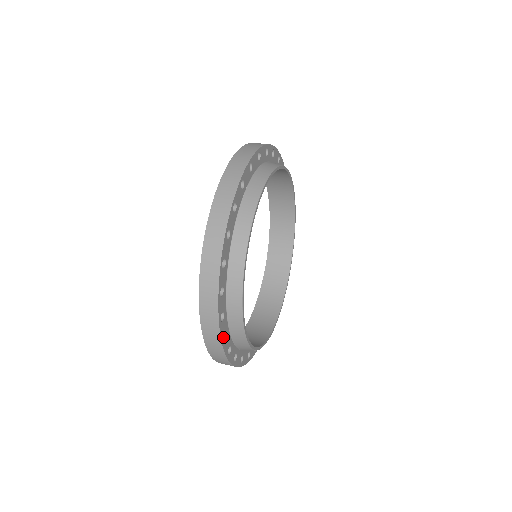
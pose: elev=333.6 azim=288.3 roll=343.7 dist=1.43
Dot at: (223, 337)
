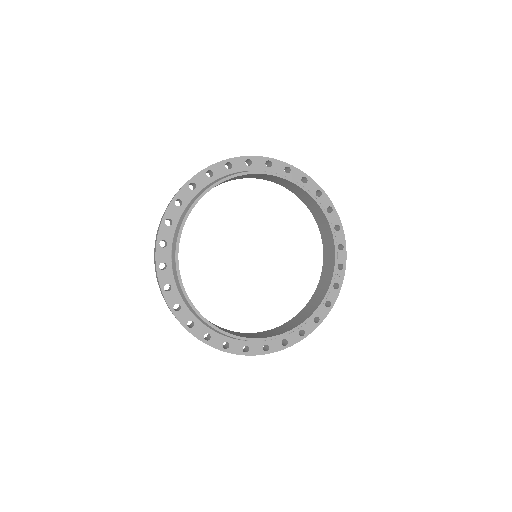
Dot at: (169, 226)
